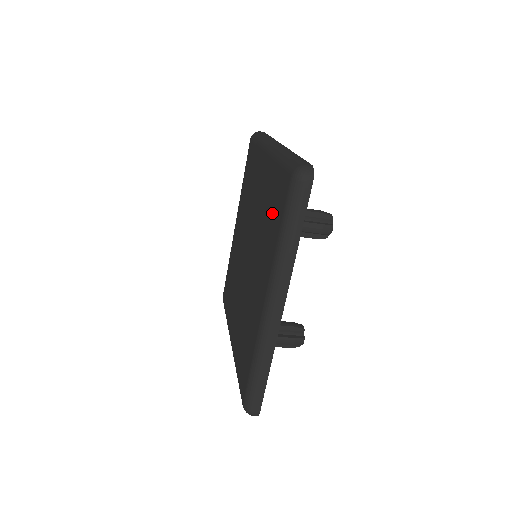
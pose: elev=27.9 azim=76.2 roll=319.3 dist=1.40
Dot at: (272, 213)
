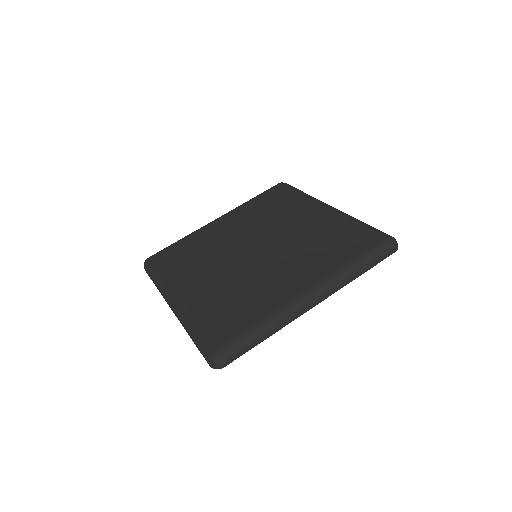
Dot at: (338, 244)
